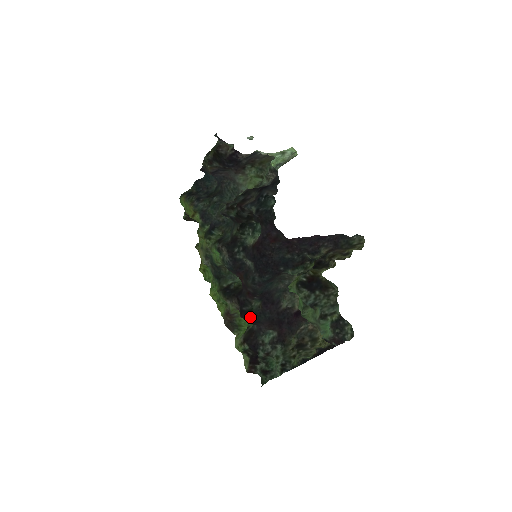
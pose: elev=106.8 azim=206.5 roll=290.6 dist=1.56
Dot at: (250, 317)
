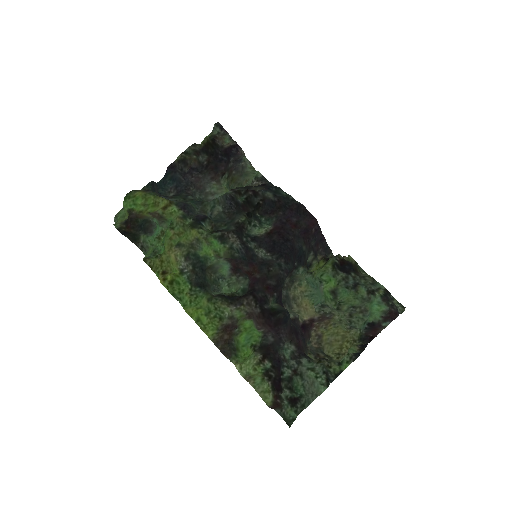
Dot at: (282, 311)
